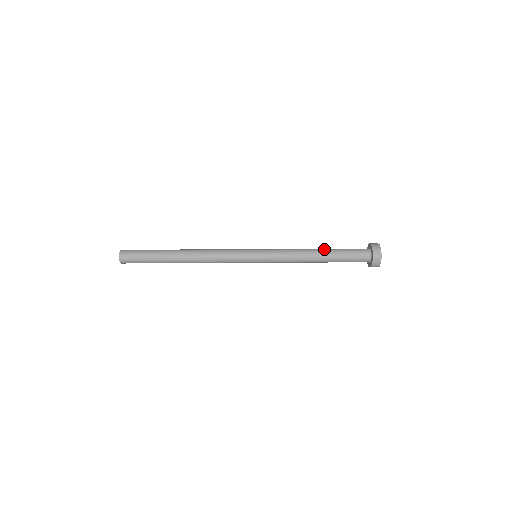
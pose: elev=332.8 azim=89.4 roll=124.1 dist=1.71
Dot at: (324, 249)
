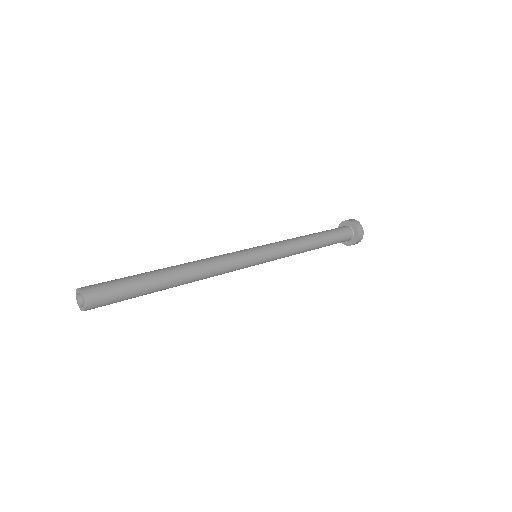
Dot at: (319, 236)
